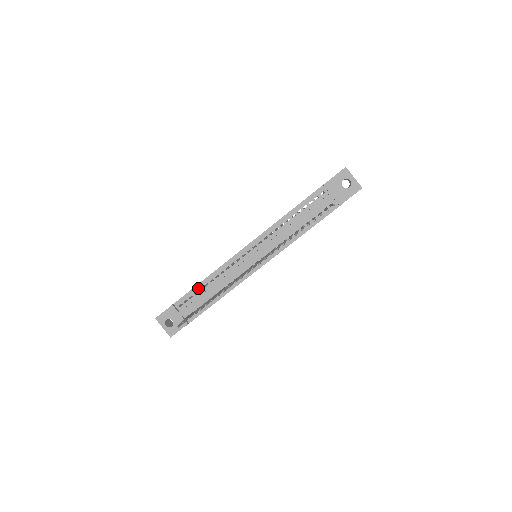
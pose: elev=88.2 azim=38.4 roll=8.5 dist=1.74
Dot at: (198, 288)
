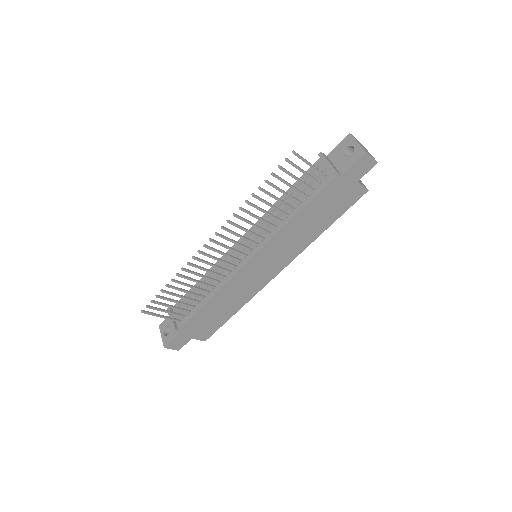
Dot at: (193, 289)
